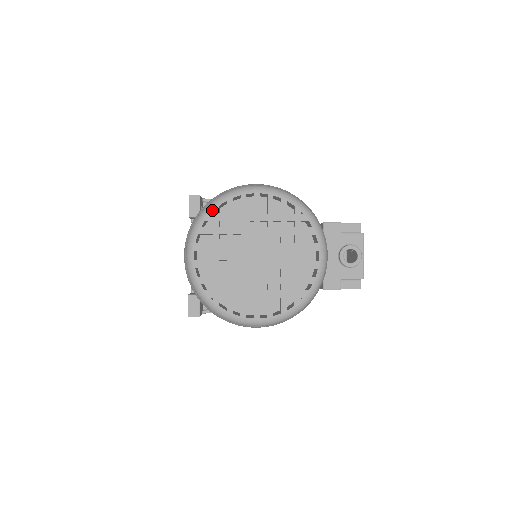
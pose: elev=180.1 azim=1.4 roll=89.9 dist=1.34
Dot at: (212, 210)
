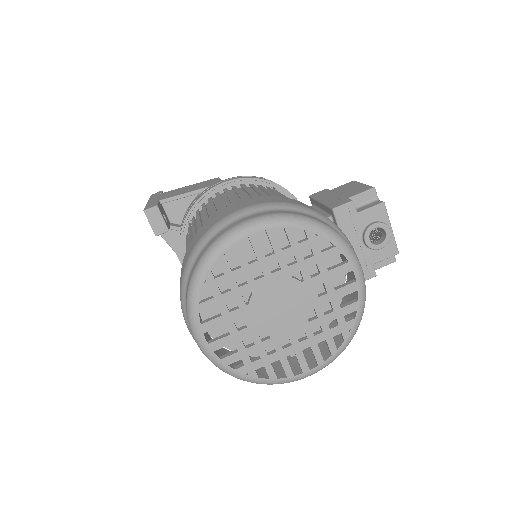
Dot at: (204, 278)
